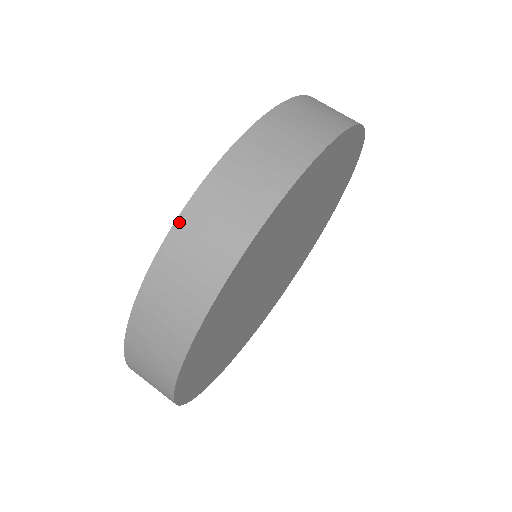
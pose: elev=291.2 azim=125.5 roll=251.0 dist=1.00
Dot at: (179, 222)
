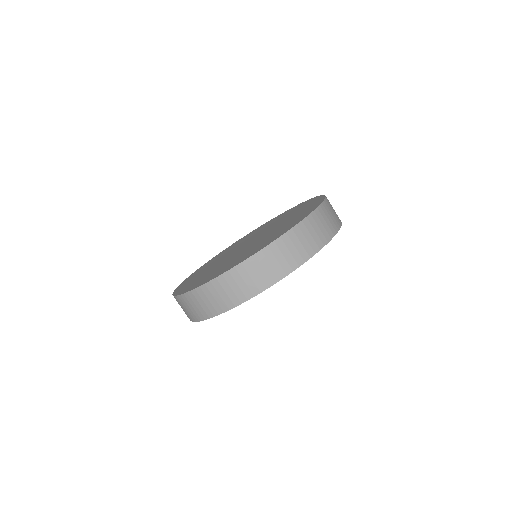
Dot at: (263, 250)
